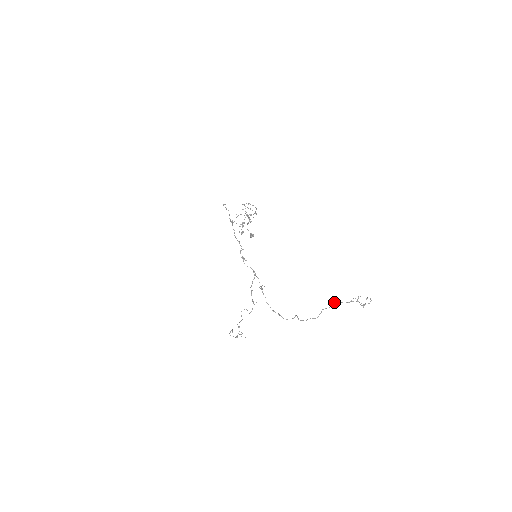
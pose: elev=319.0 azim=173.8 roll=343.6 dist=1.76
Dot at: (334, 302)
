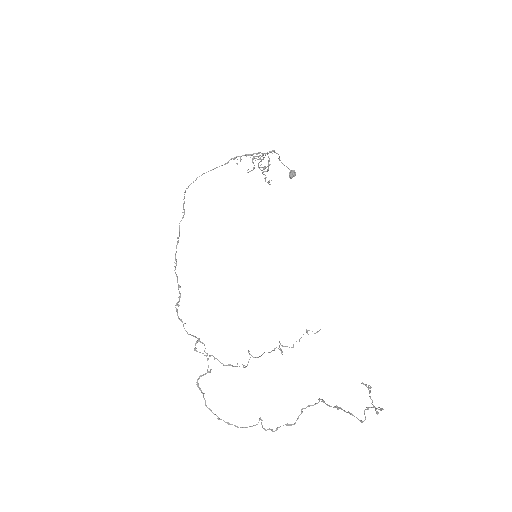
Dot at: occluded
